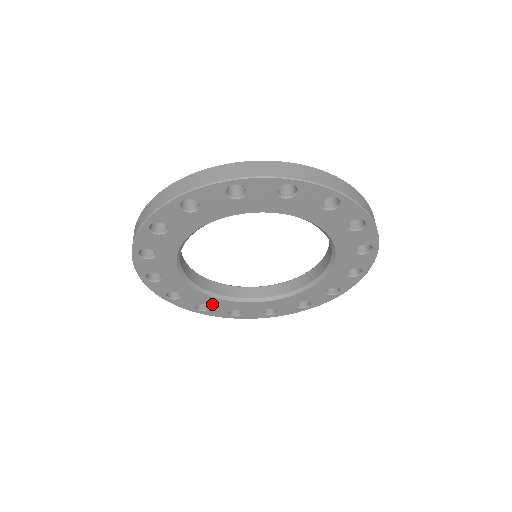
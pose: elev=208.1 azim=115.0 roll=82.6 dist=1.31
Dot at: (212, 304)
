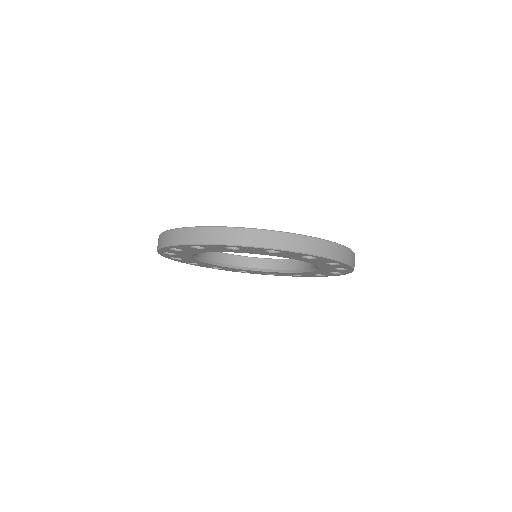
Dot at: (187, 259)
